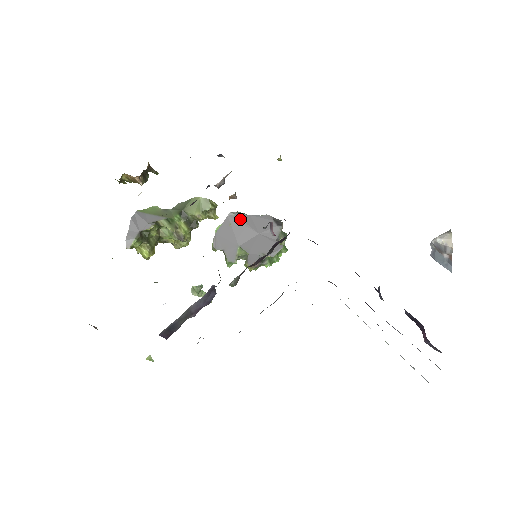
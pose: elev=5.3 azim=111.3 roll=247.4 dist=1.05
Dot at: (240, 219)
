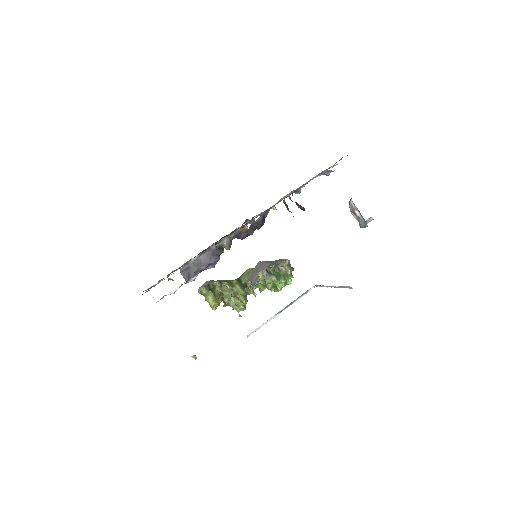
Dot at: (264, 262)
